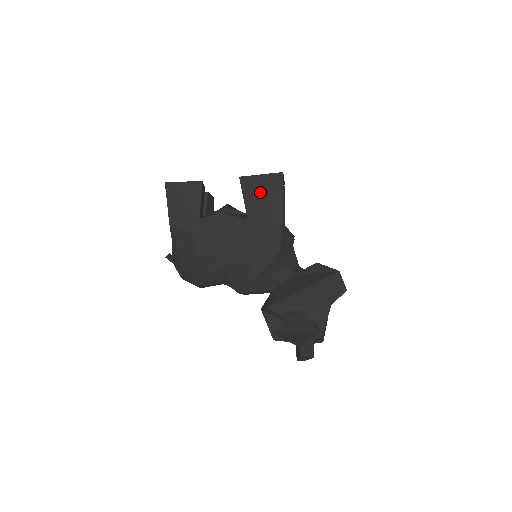
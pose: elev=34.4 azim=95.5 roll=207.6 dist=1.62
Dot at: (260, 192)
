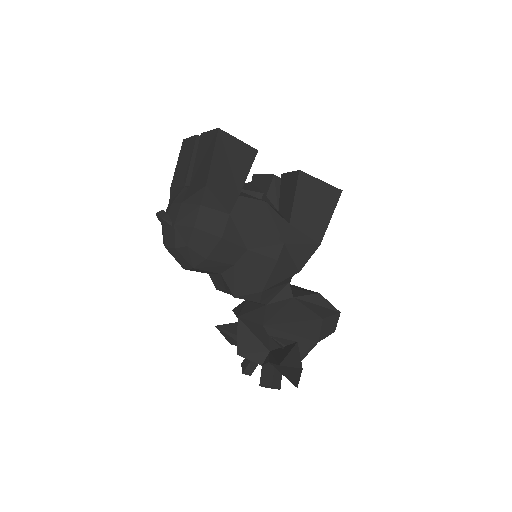
Dot at: (313, 200)
